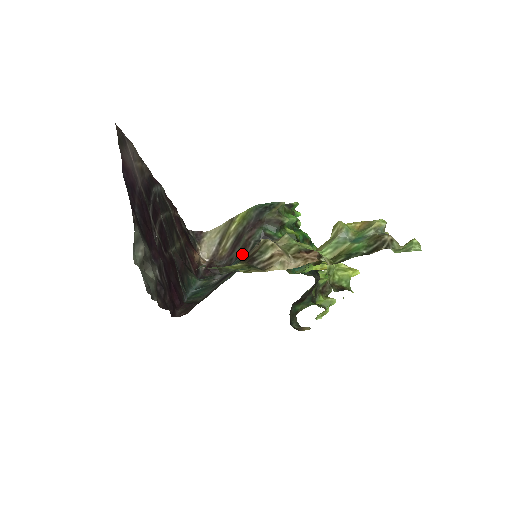
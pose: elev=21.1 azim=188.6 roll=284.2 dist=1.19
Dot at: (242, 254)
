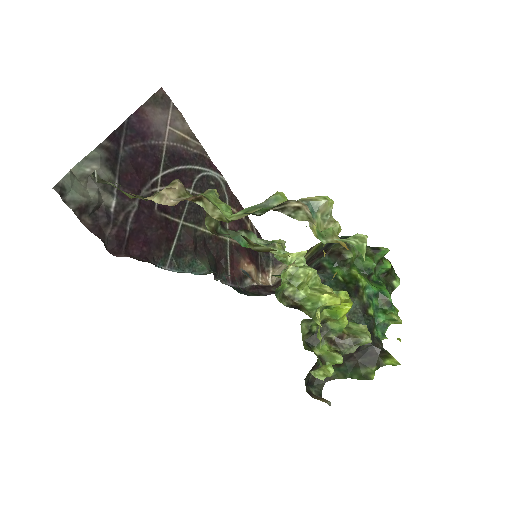
Dot at: occluded
